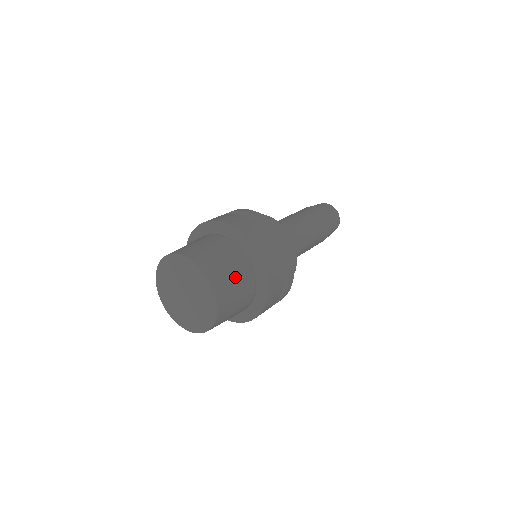
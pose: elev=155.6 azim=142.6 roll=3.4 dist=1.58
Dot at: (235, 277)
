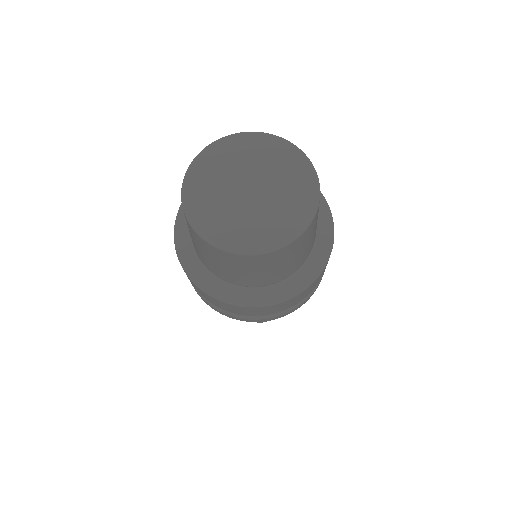
Dot at: occluded
